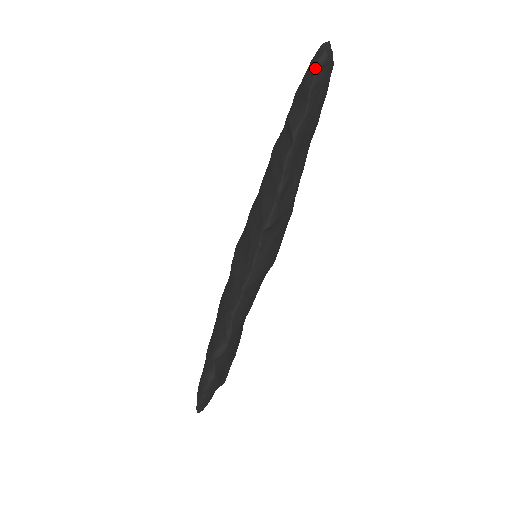
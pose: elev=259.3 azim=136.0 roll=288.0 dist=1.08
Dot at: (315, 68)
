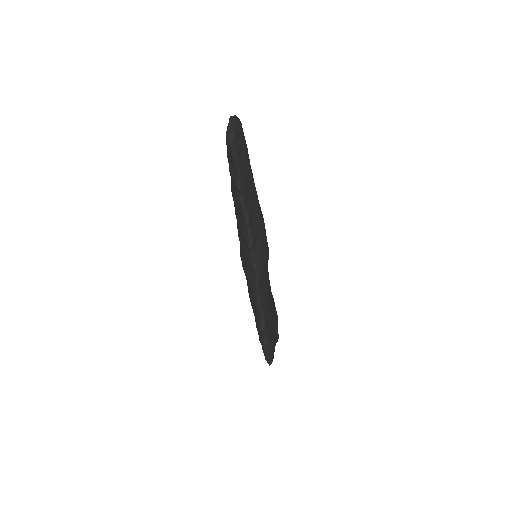
Dot at: (230, 145)
